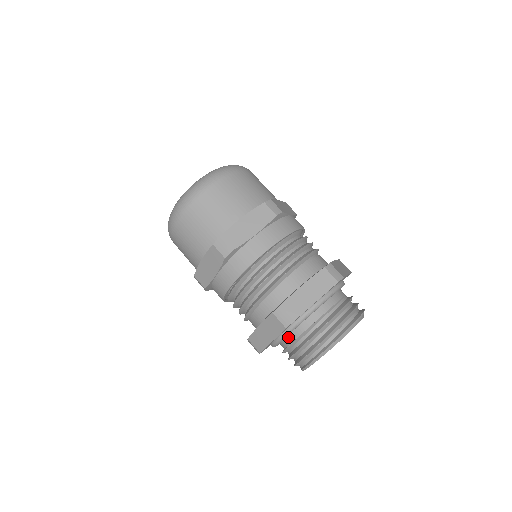
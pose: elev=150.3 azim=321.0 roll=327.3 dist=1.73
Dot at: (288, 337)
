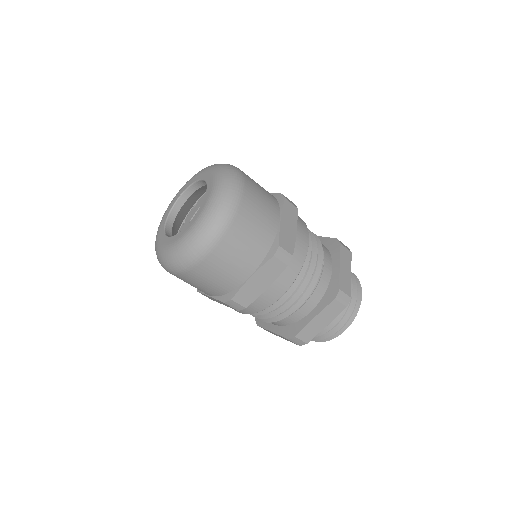
Dot at: occluded
